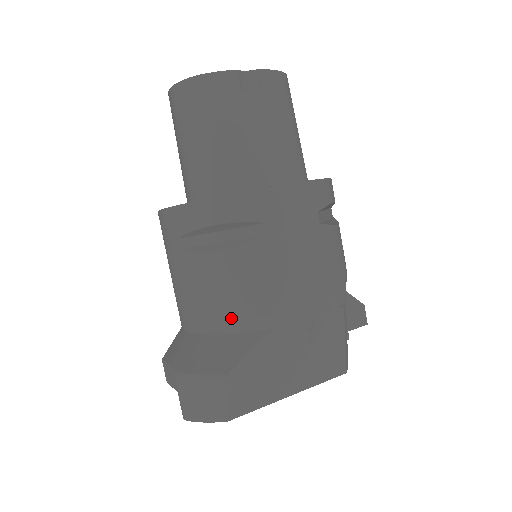
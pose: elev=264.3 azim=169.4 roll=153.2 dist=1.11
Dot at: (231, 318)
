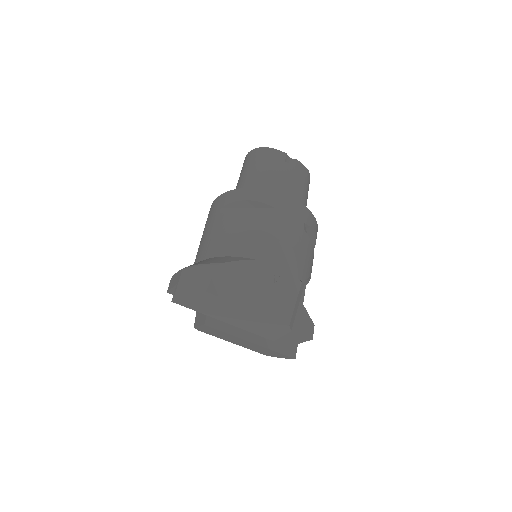
Dot at: (233, 248)
